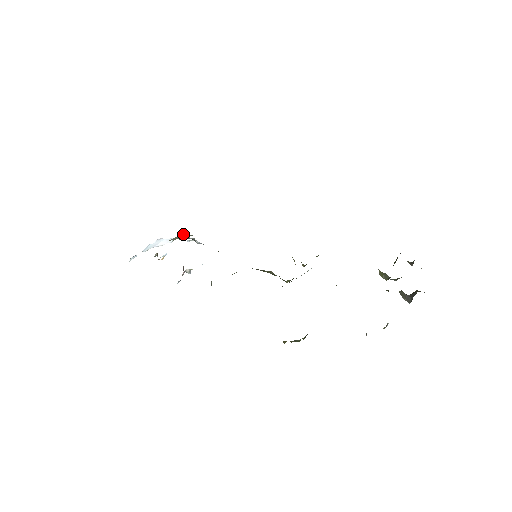
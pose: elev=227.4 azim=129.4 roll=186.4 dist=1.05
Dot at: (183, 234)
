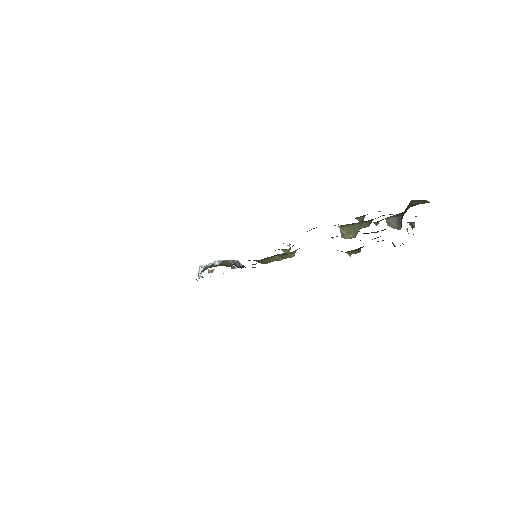
Dot at: (202, 270)
